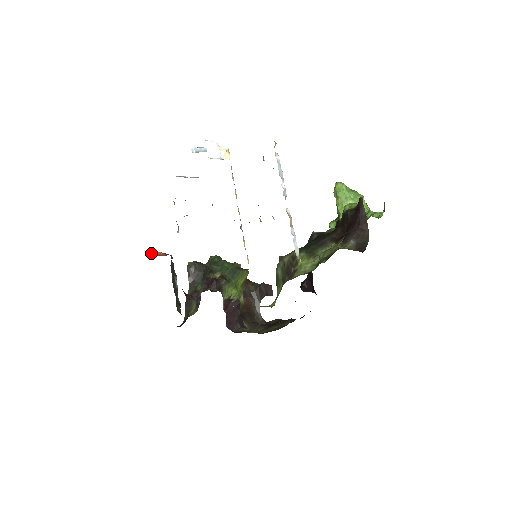
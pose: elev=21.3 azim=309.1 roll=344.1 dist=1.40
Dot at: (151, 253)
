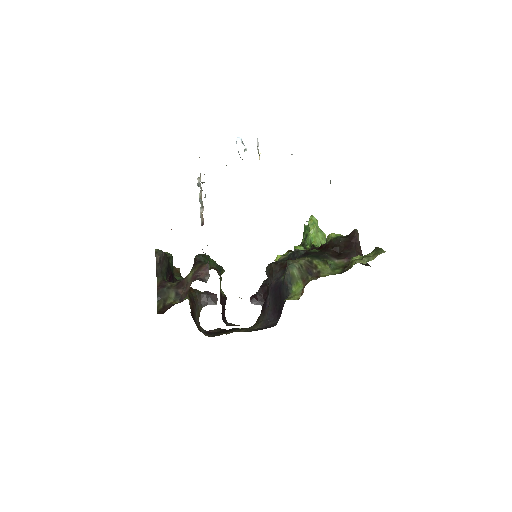
Dot at: occluded
